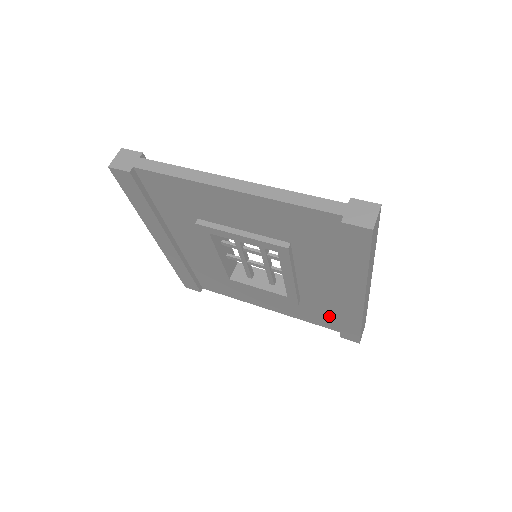
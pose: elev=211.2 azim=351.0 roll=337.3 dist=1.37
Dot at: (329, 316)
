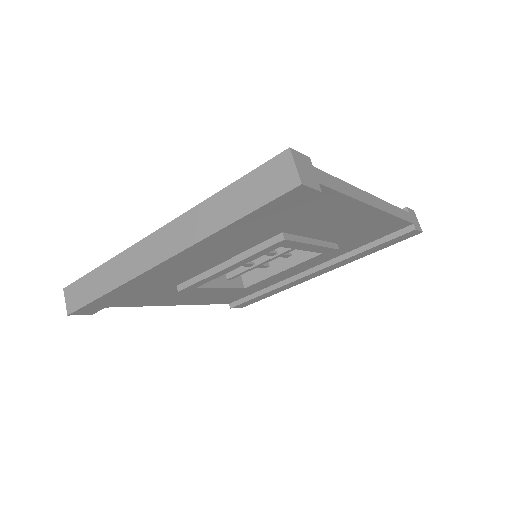
Dot at: (246, 293)
